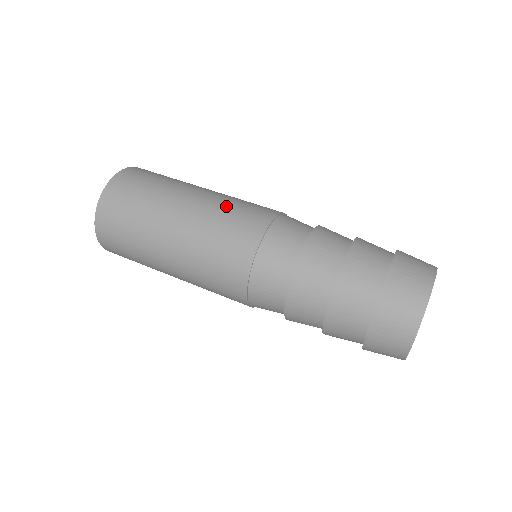
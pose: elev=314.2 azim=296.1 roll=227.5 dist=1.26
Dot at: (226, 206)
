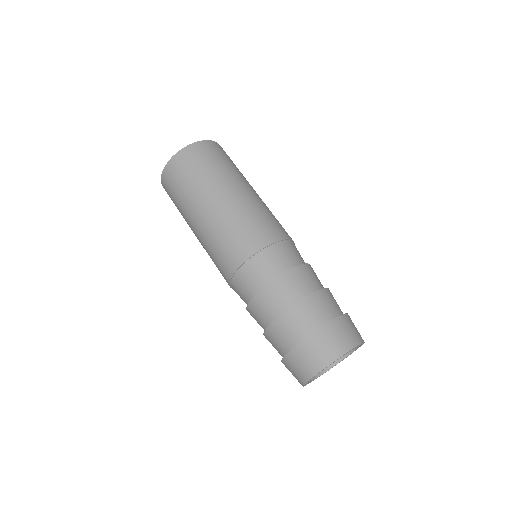
Dot at: (261, 210)
